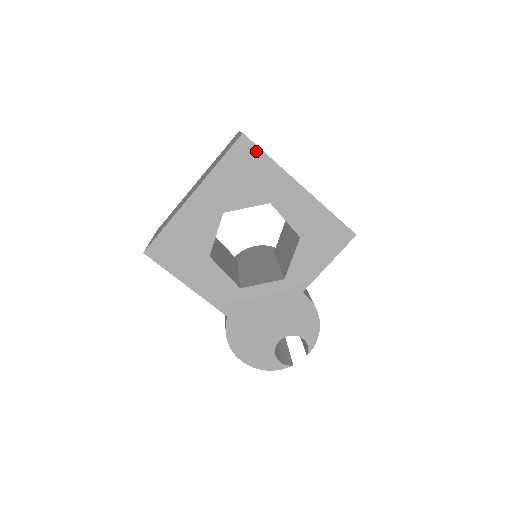
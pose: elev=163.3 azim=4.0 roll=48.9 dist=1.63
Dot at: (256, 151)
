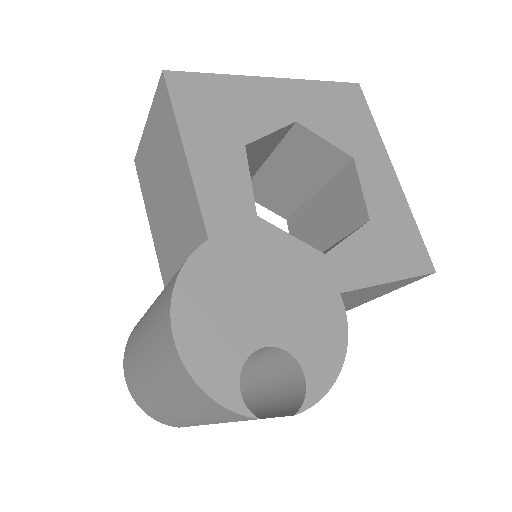
Dot at: (364, 106)
